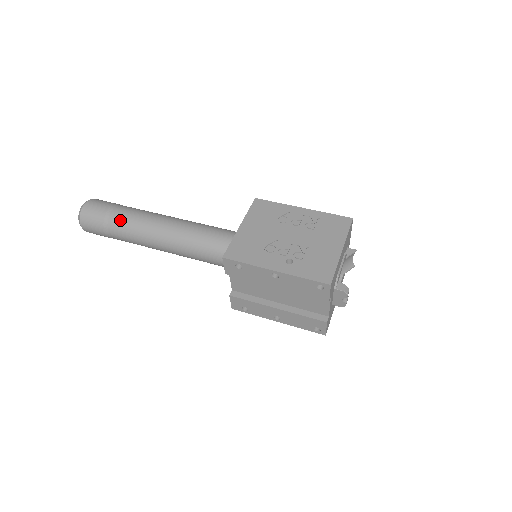
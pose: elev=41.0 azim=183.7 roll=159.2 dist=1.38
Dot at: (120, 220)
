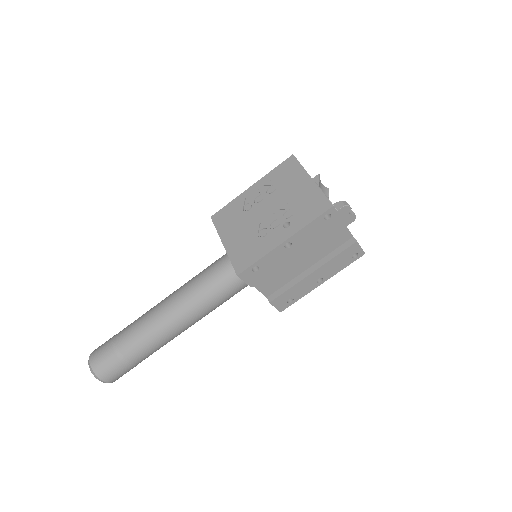
Dot at: (130, 343)
